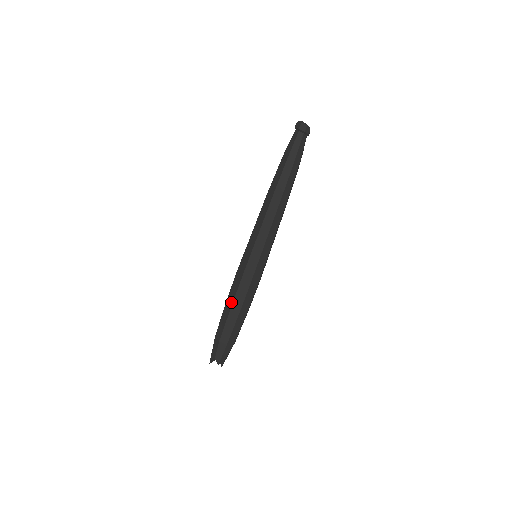
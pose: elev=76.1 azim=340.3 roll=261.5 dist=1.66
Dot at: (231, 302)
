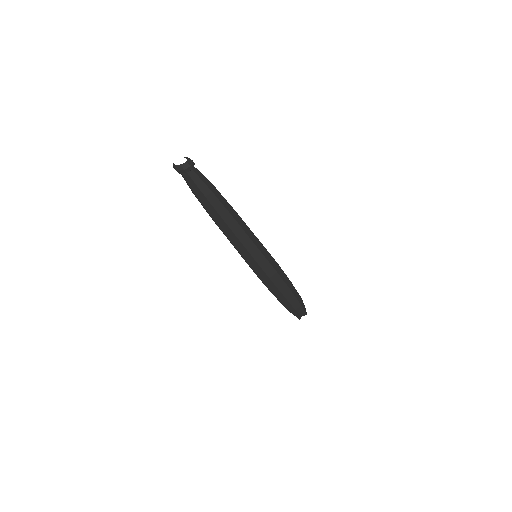
Dot at: (278, 292)
